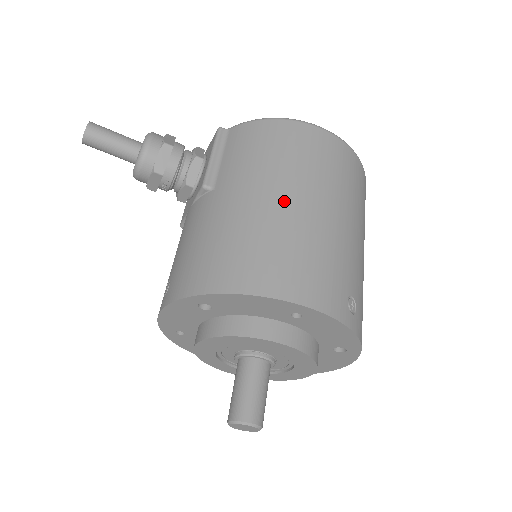
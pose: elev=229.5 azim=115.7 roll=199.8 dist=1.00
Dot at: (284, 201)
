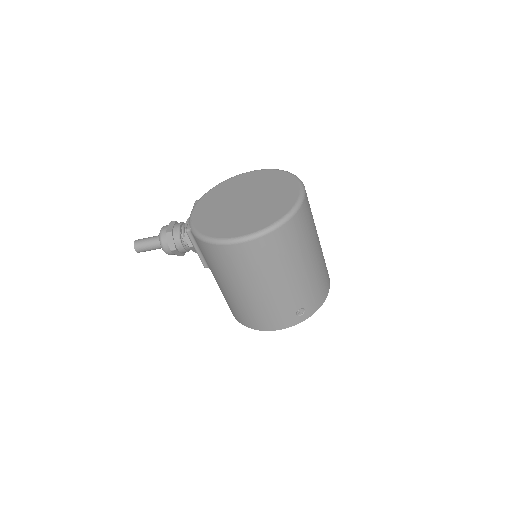
Dot at: (241, 293)
